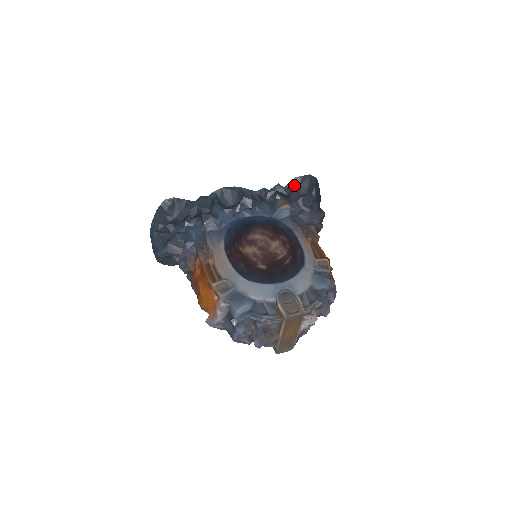
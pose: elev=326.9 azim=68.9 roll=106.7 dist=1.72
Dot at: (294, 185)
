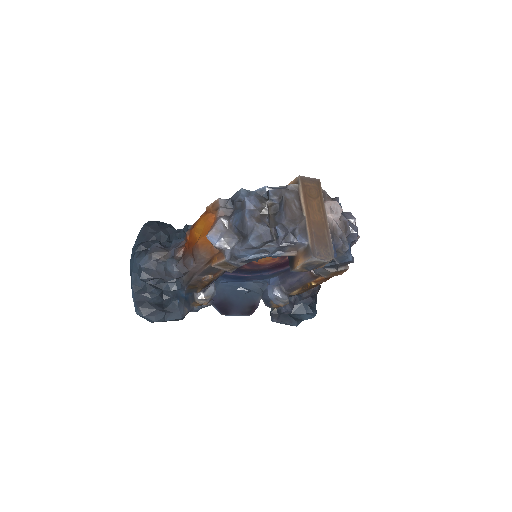
Dot at: occluded
